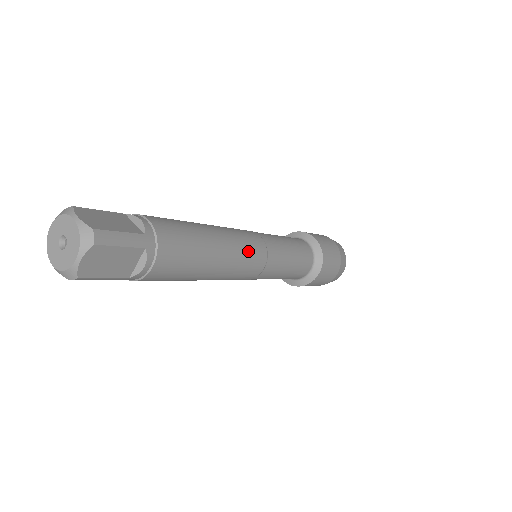
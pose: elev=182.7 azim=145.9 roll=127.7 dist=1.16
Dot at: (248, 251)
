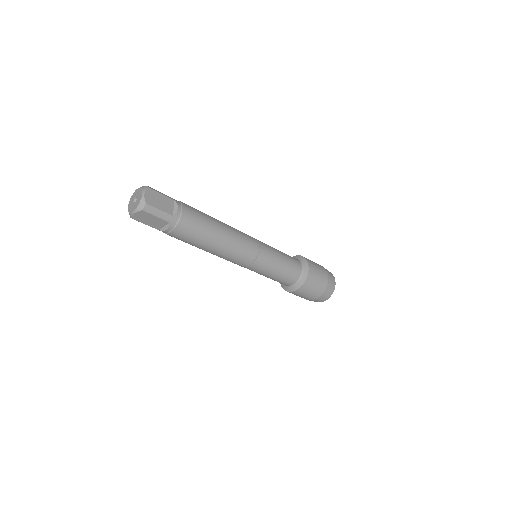
Dot at: (241, 232)
